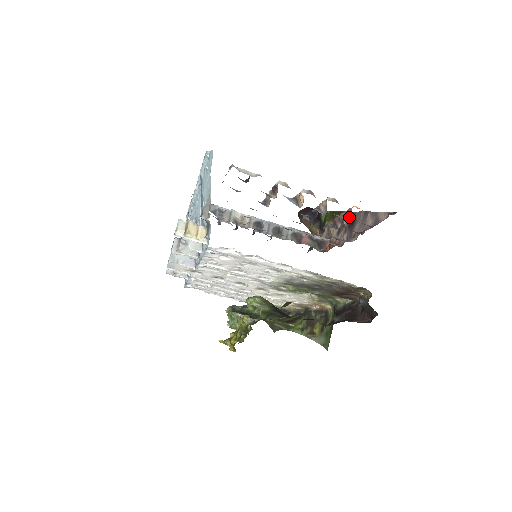
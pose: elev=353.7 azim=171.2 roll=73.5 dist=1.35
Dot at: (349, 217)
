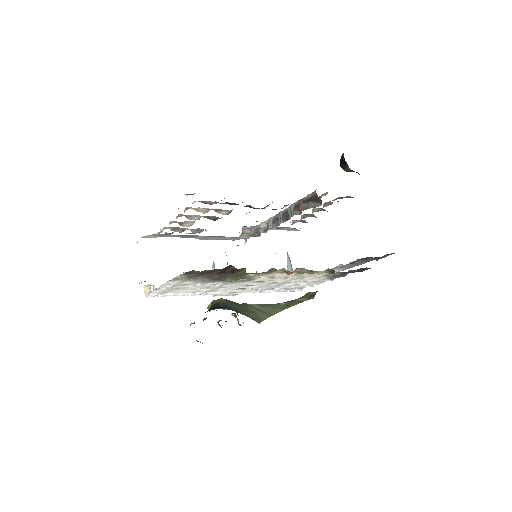
Dot at: occluded
